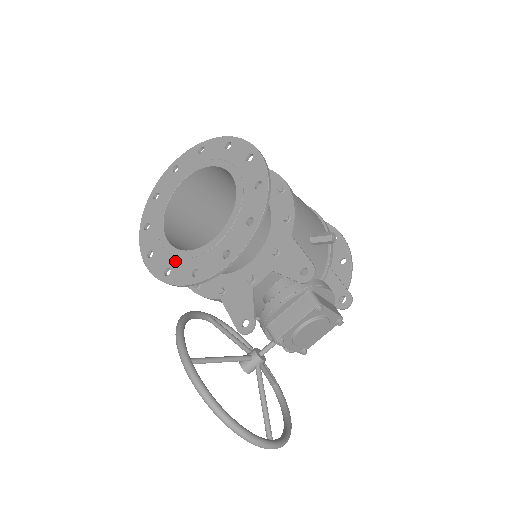
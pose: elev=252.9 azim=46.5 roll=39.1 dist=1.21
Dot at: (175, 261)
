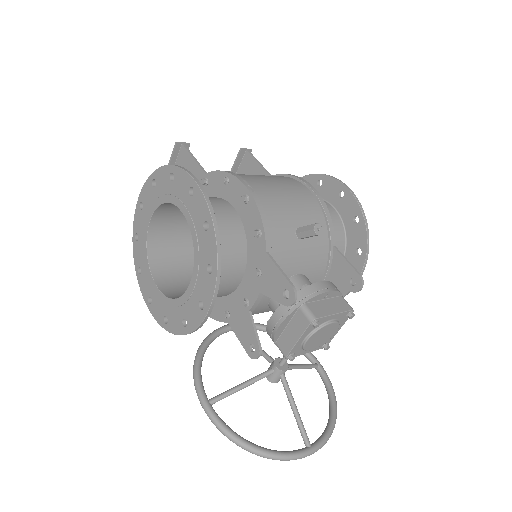
Dot at: (168, 309)
